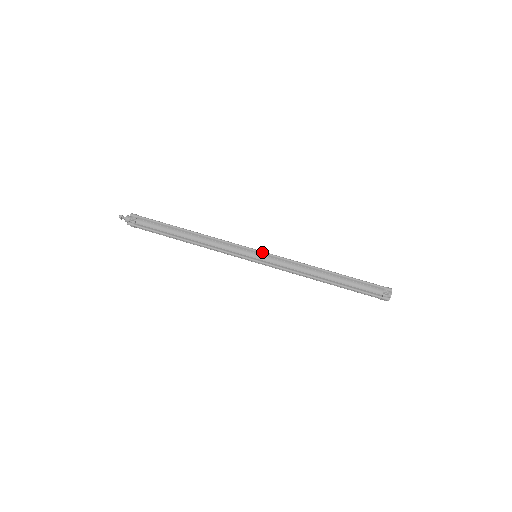
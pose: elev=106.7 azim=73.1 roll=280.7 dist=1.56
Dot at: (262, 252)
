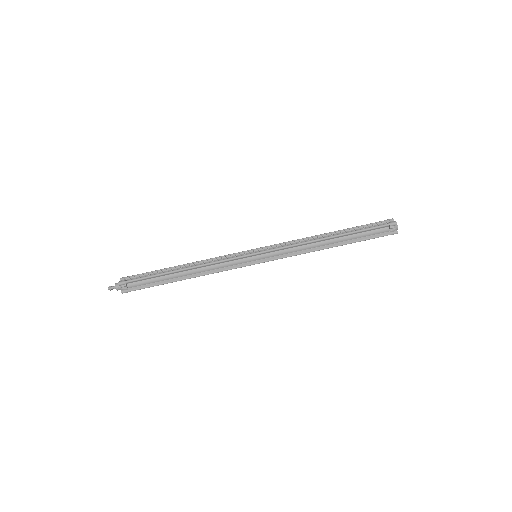
Dot at: (261, 253)
